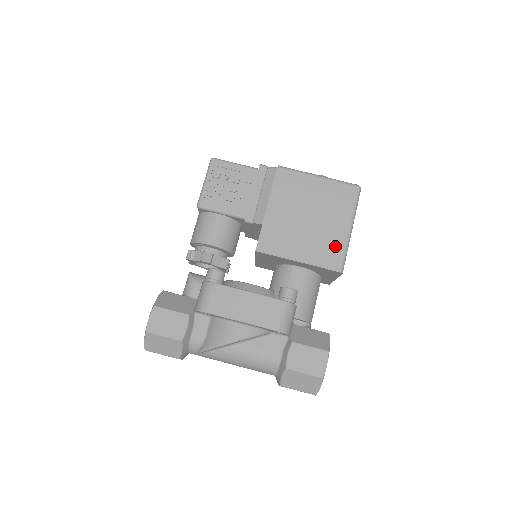
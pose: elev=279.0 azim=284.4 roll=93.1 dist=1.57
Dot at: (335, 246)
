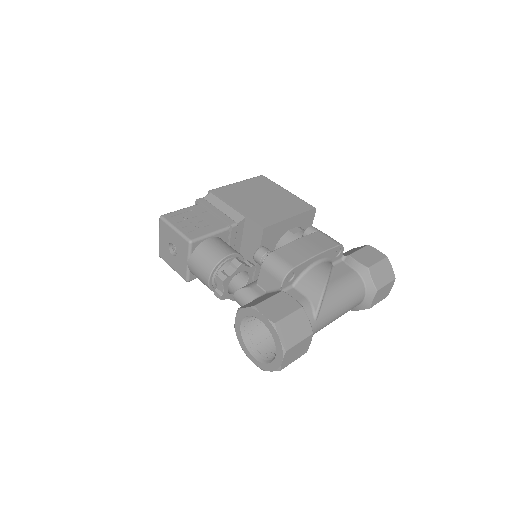
Dot at: (294, 200)
